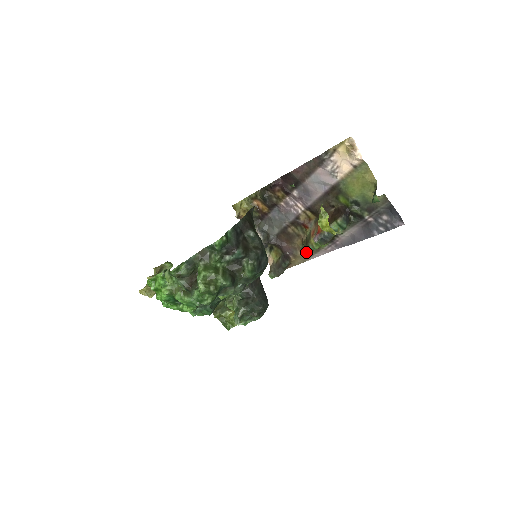
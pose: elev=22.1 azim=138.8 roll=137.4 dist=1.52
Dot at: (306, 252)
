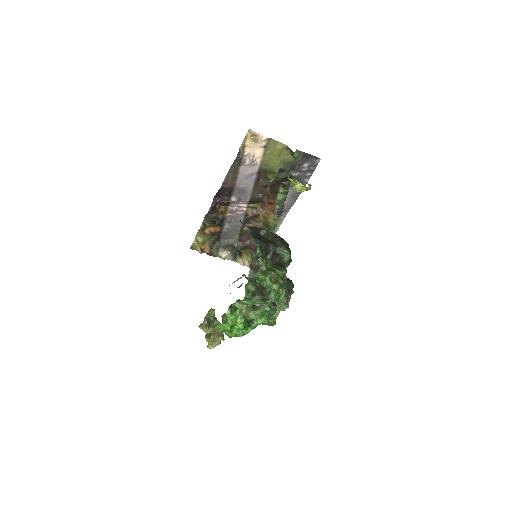
Dot at: occluded
